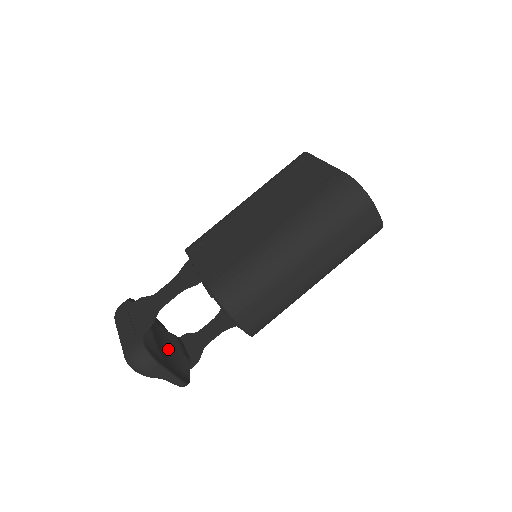
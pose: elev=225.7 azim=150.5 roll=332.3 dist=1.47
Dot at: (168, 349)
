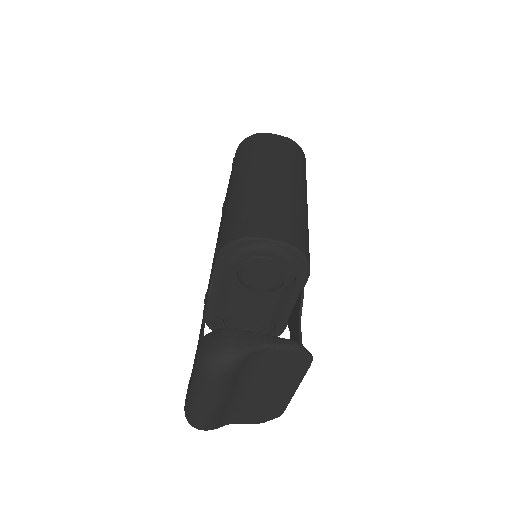
Dot at: occluded
